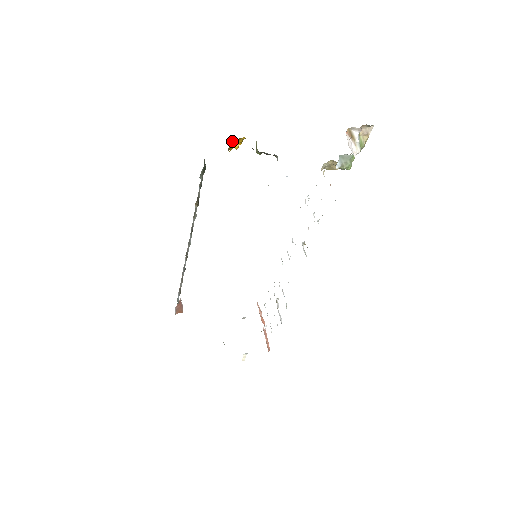
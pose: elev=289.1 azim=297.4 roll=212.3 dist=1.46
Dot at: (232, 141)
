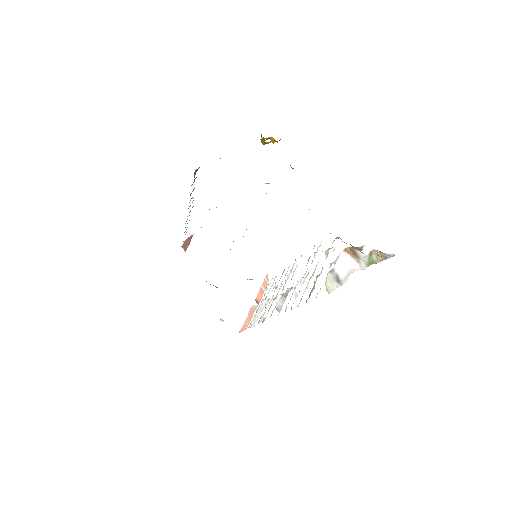
Dot at: (260, 139)
